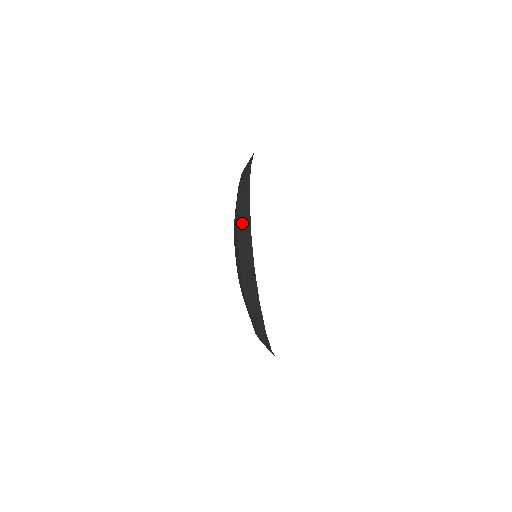
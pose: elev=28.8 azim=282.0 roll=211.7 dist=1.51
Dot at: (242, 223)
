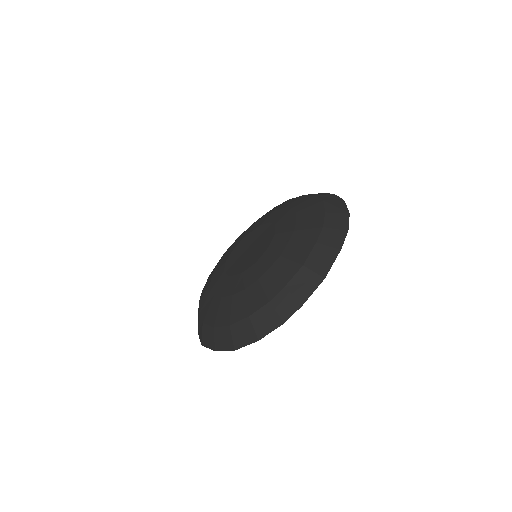
Dot at: occluded
